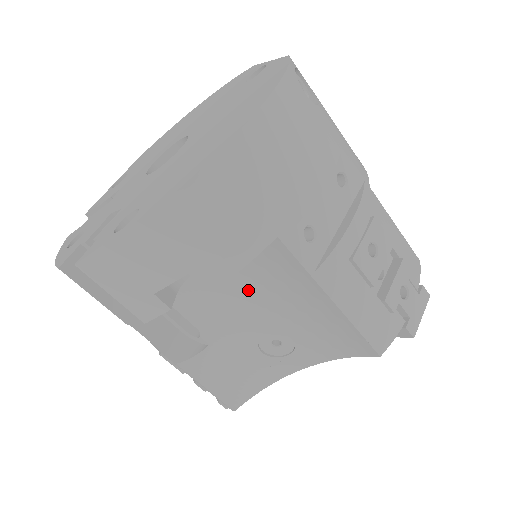
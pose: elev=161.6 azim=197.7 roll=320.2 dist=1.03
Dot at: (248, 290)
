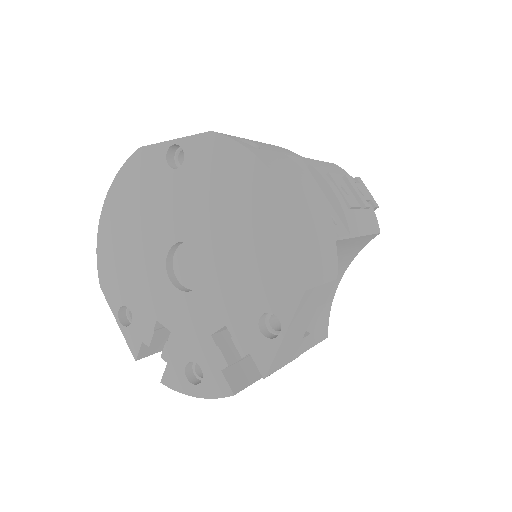
Dot at: occluded
